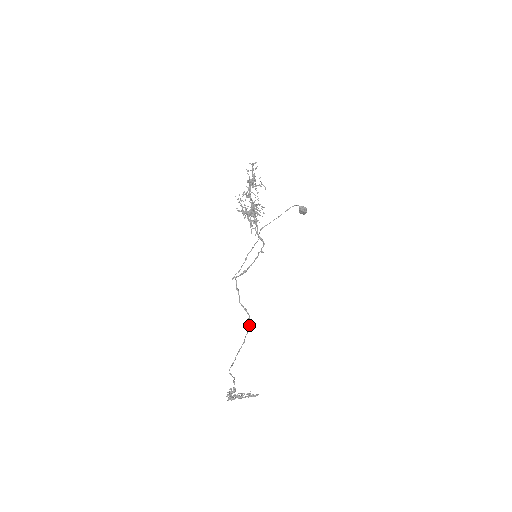
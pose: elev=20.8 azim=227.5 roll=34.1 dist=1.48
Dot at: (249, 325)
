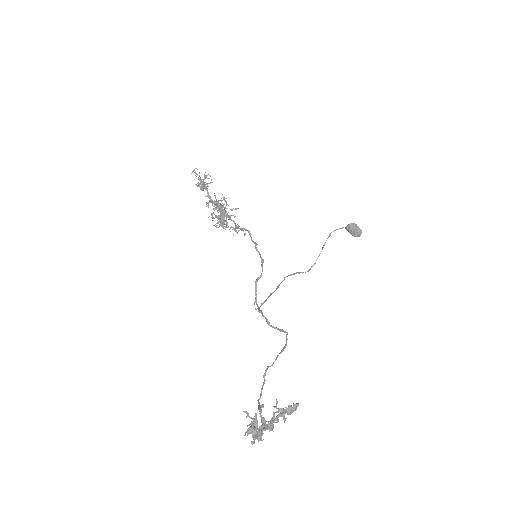
Dot at: (286, 340)
